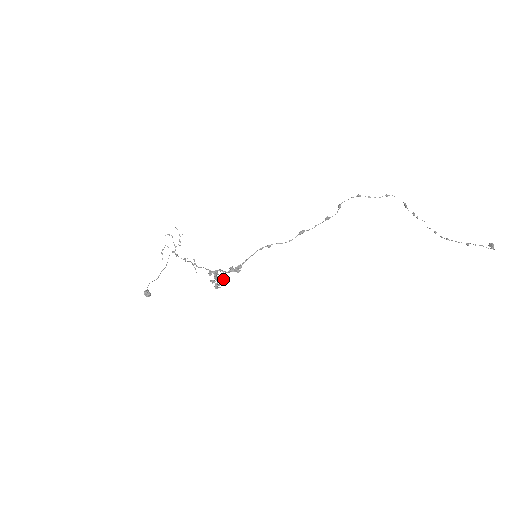
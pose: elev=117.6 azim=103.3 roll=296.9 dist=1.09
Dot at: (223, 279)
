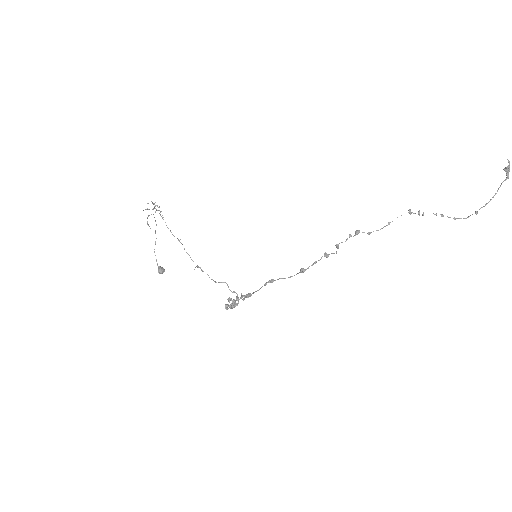
Dot at: occluded
